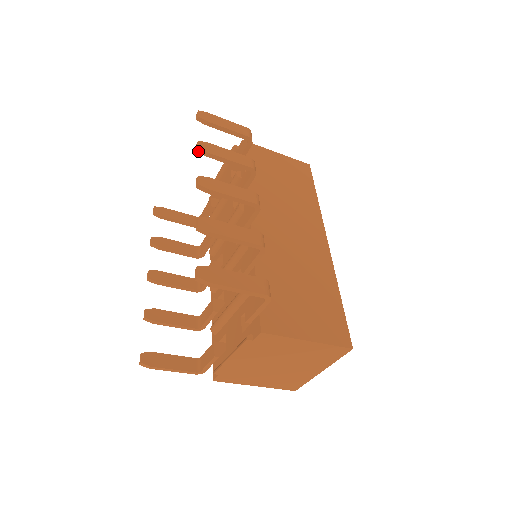
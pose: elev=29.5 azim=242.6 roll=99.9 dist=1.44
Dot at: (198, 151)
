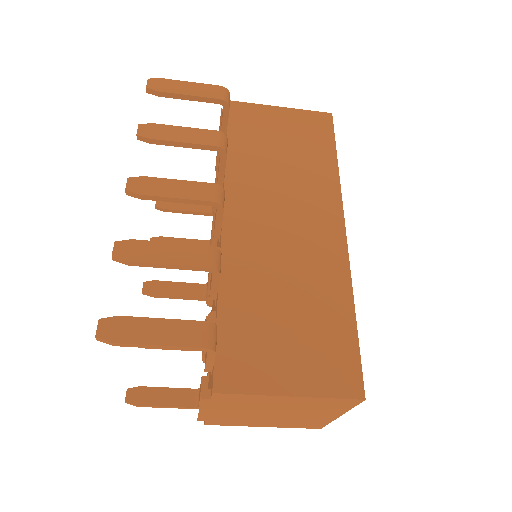
Dot at: (139, 139)
